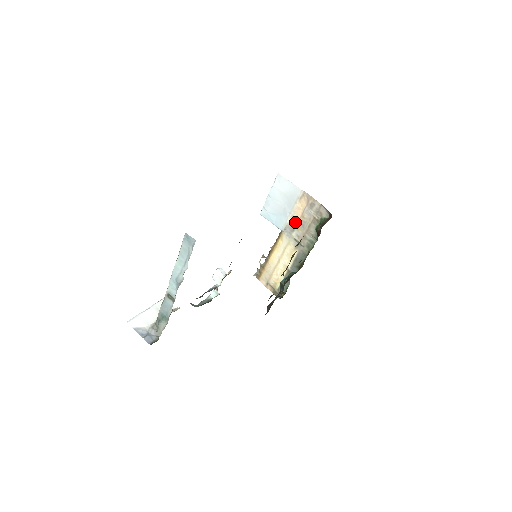
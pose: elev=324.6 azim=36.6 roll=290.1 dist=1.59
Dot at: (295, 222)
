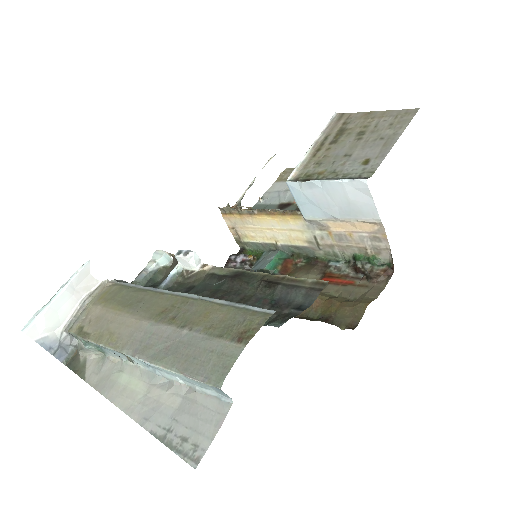
Dot at: (333, 227)
